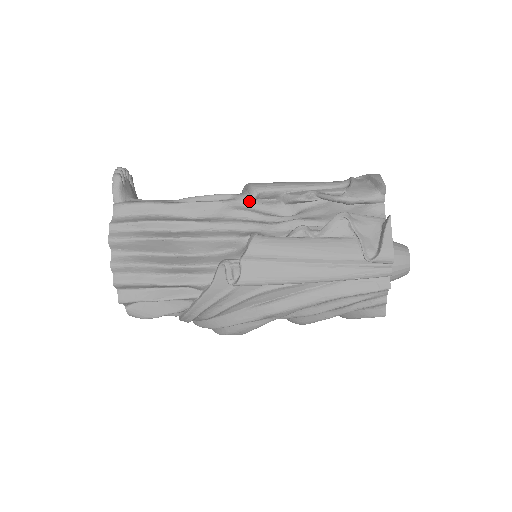
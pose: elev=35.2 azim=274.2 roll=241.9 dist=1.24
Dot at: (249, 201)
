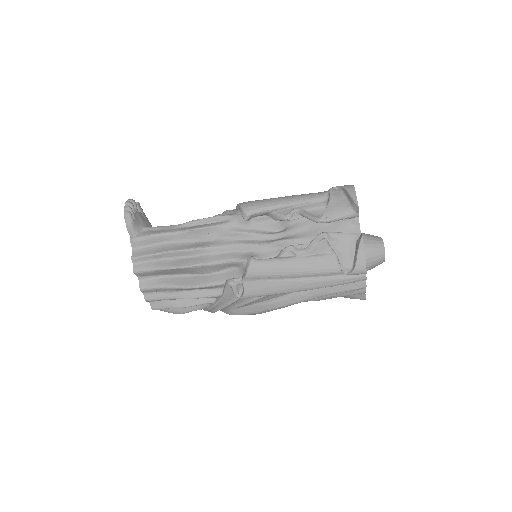
Dot at: (243, 222)
